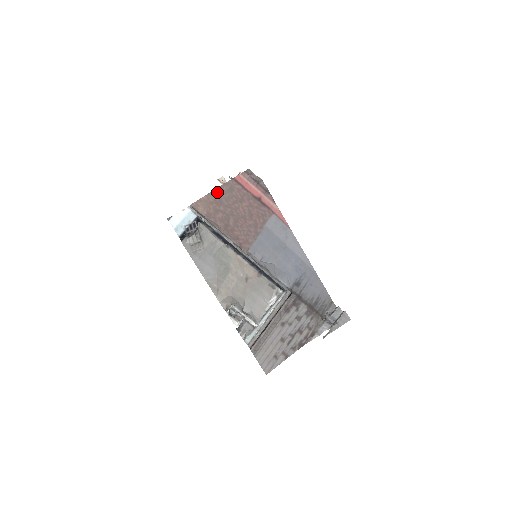
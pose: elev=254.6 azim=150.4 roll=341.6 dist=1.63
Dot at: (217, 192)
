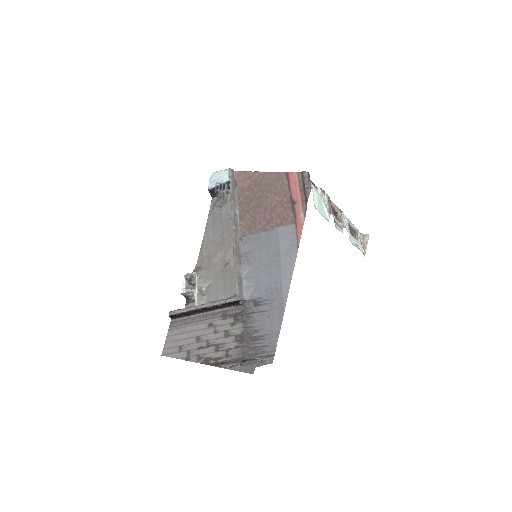
Dot at: (264, 175)
